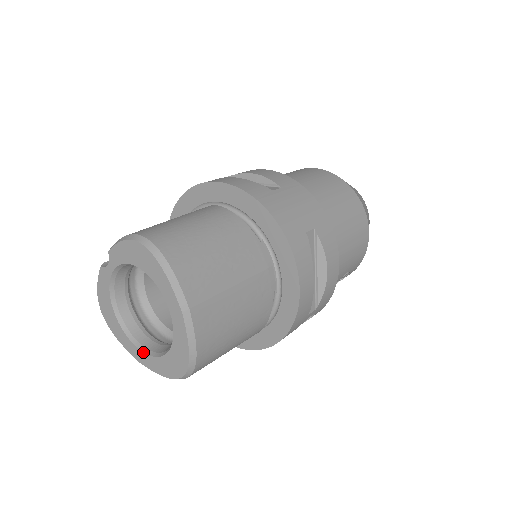
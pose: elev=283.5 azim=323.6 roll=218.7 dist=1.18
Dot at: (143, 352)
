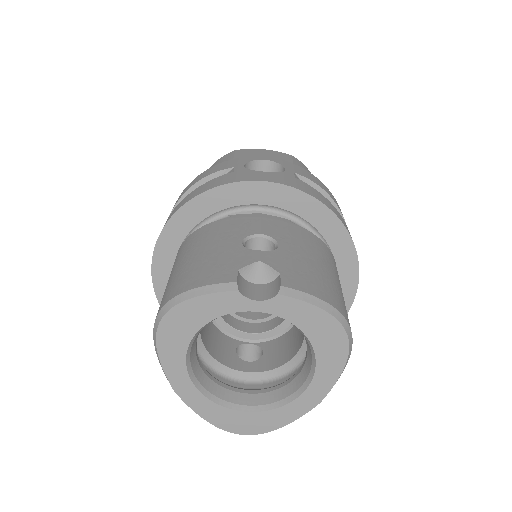
Dot at: (199, 390)
